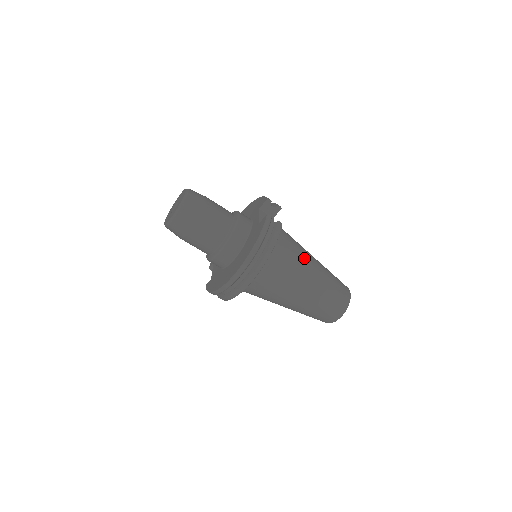
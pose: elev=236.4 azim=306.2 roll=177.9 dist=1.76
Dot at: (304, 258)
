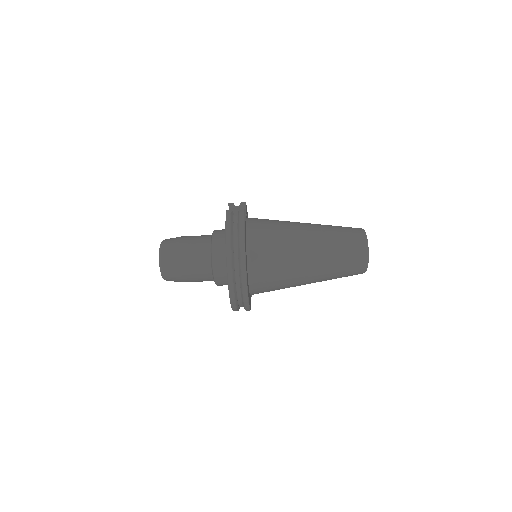
Dot at: (291, 227)
